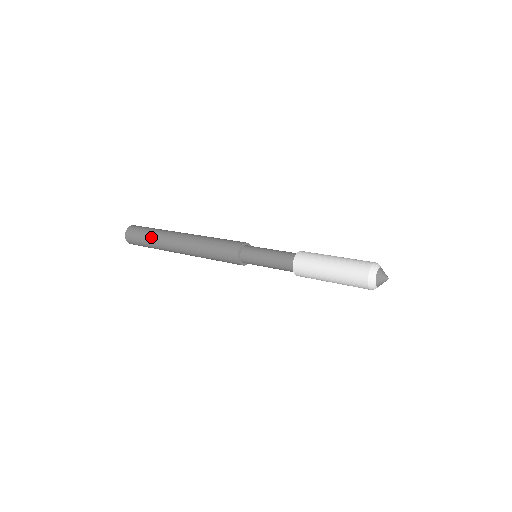
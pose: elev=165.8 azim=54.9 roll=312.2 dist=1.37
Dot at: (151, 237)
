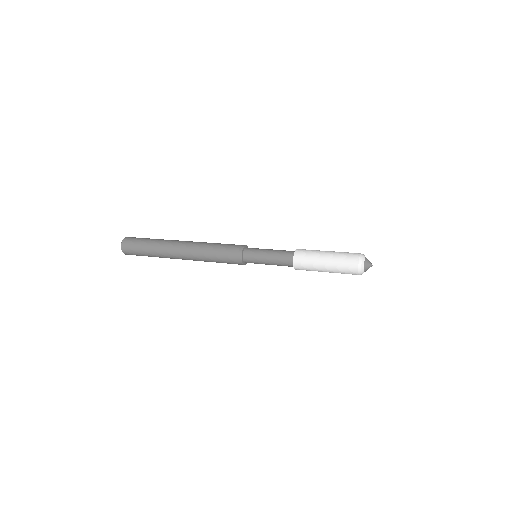
Dot at: (150, 250)
